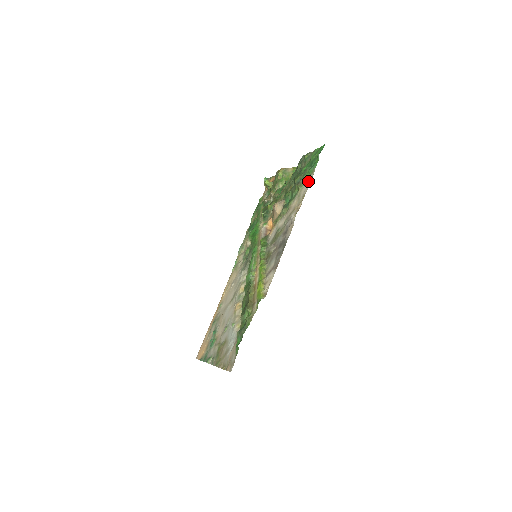
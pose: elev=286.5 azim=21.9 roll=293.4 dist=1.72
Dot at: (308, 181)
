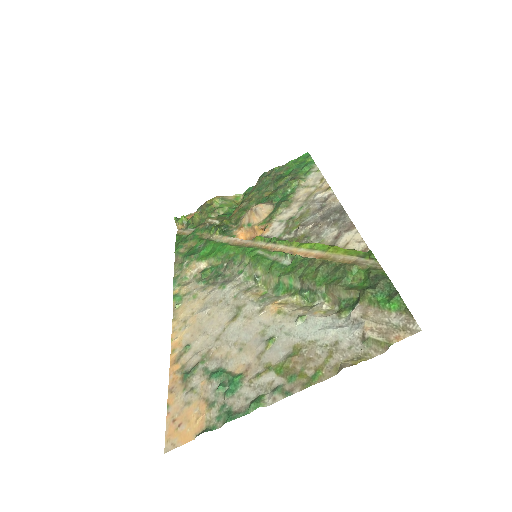
Dot at: (313, 172)
